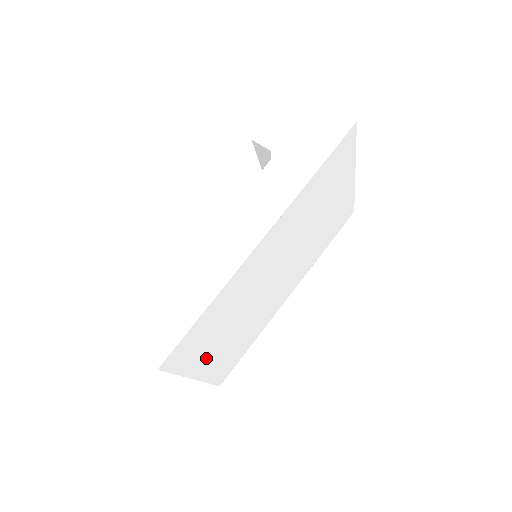
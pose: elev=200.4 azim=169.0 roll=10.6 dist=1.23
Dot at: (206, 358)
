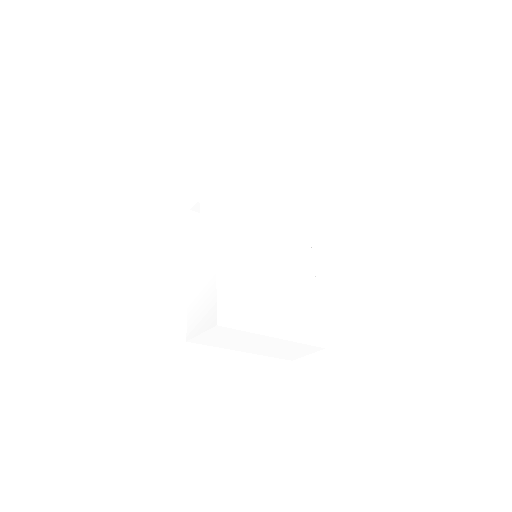
Dot at: (267, 319)
